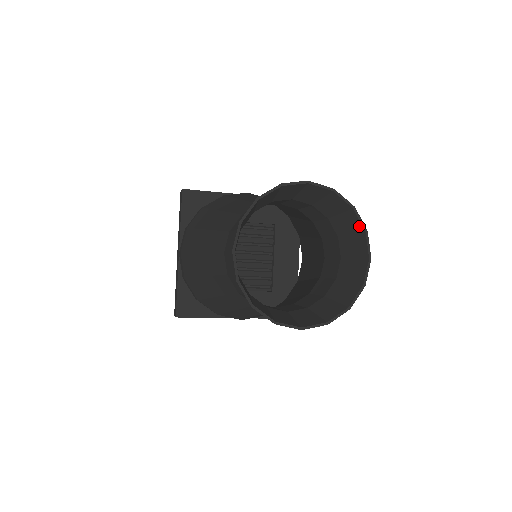
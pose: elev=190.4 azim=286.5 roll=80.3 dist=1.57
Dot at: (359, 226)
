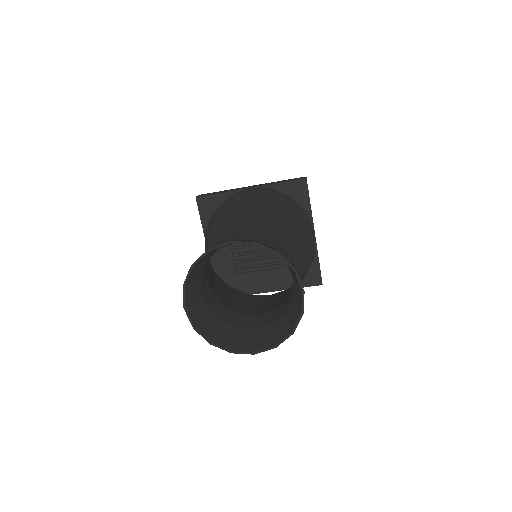
Dot at: (289, 265)
